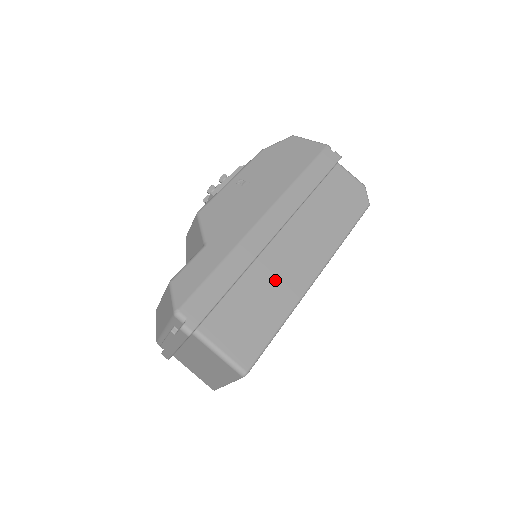
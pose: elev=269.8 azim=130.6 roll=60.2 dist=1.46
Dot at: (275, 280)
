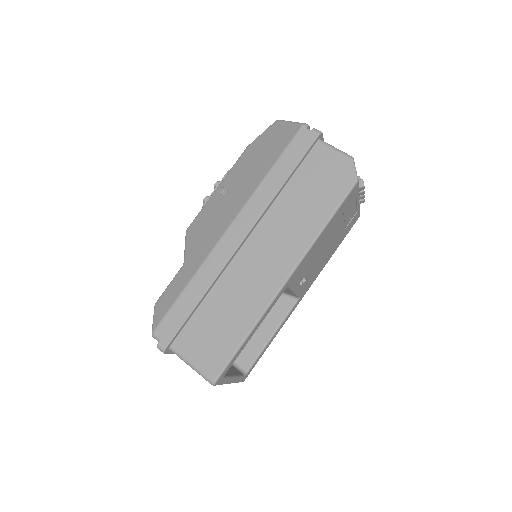
Dot at: (242, 290)
